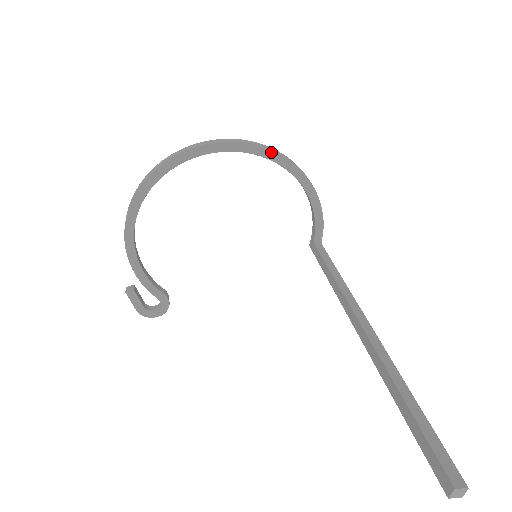
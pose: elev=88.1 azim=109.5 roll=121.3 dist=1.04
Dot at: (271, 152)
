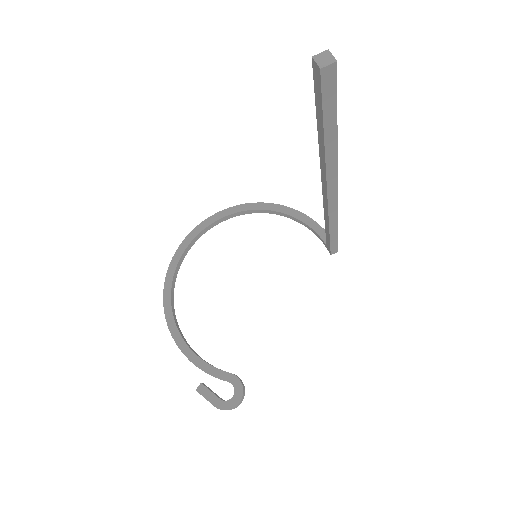
Dot at: (239, 206)
